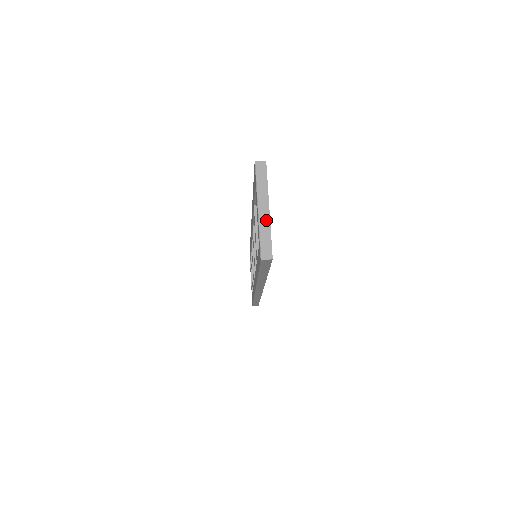
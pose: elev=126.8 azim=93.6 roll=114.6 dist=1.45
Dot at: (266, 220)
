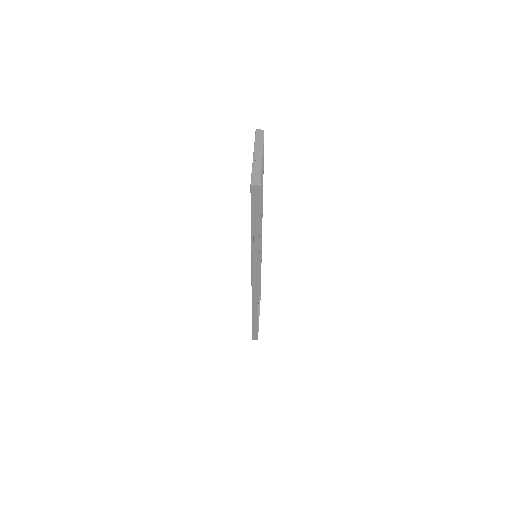
Dot at: (259, 162)
